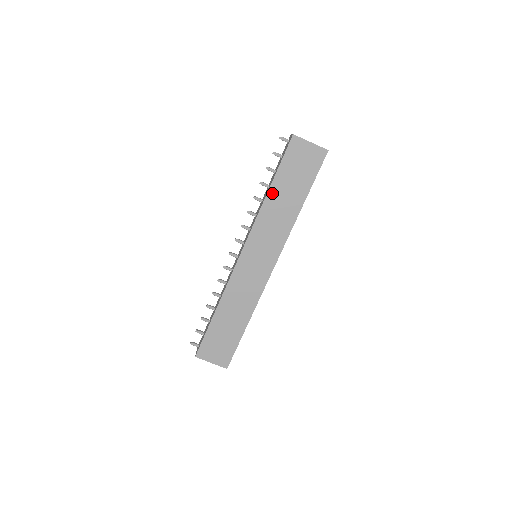
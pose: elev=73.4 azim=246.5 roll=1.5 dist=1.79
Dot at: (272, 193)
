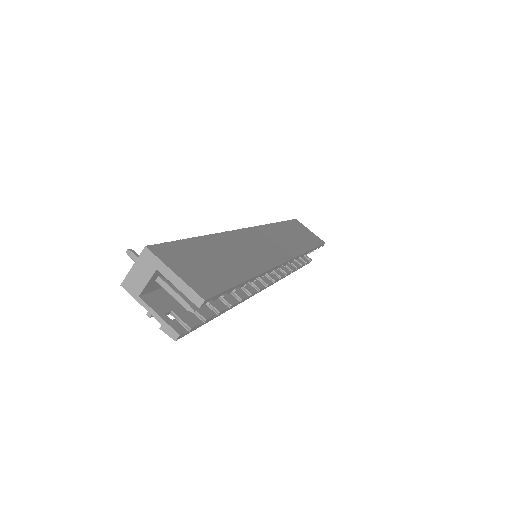
Dot at: (281, 226)
